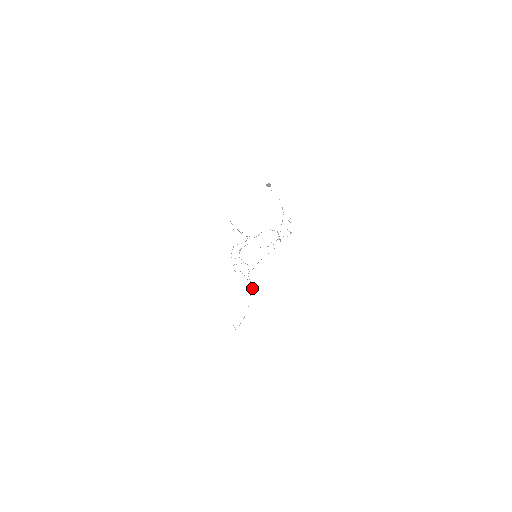
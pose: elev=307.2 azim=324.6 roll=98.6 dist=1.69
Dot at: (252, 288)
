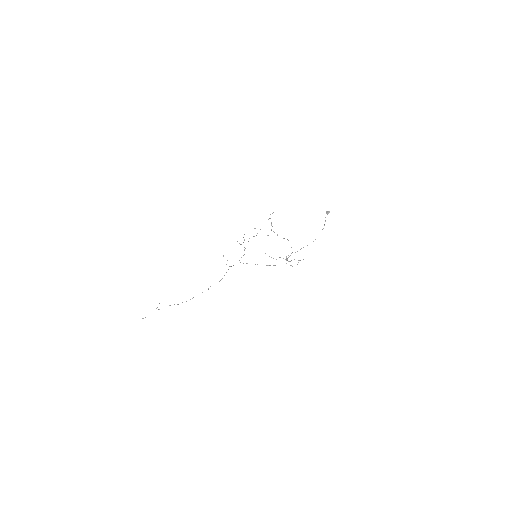
Dot at: occluded
